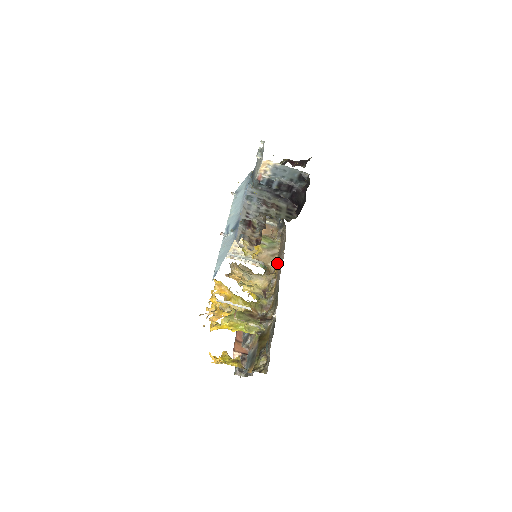
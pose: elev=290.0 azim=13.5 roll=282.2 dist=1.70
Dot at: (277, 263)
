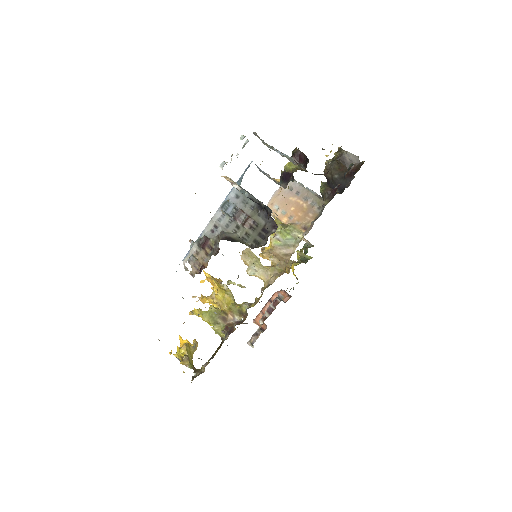
Dot at: occluded
